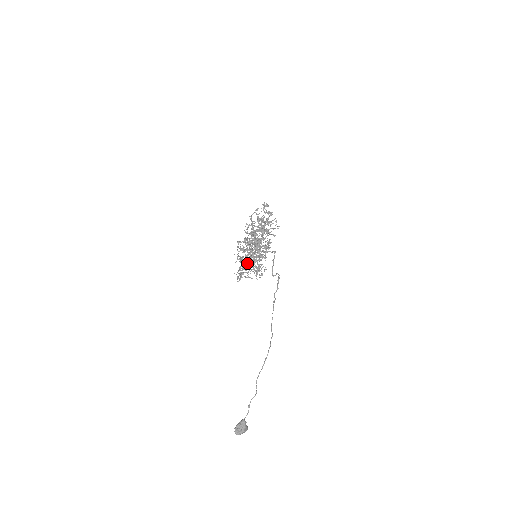
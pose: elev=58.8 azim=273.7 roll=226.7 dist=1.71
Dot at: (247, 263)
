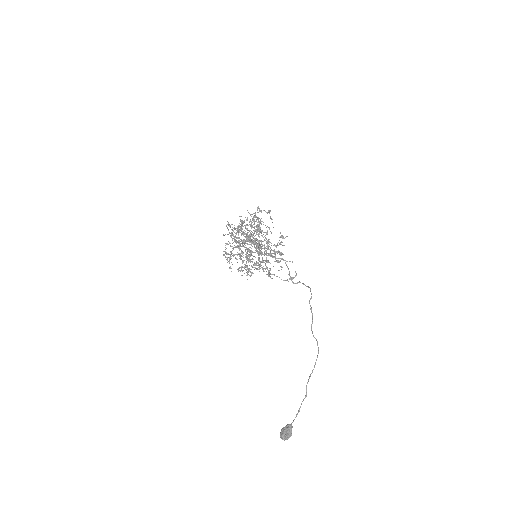
Dot at: (268, 261)
